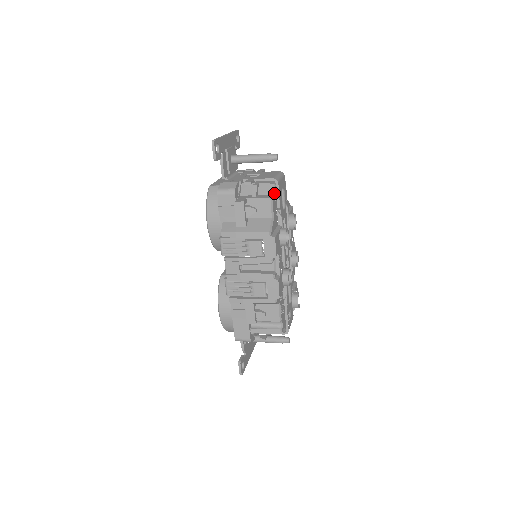
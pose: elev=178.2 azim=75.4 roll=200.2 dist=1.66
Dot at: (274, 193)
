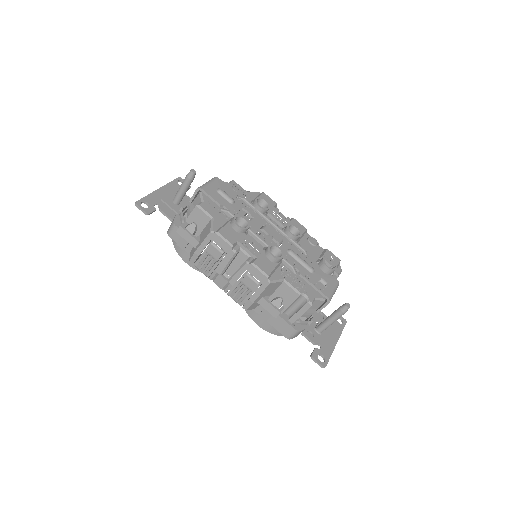
Dot at: (202, 199)
